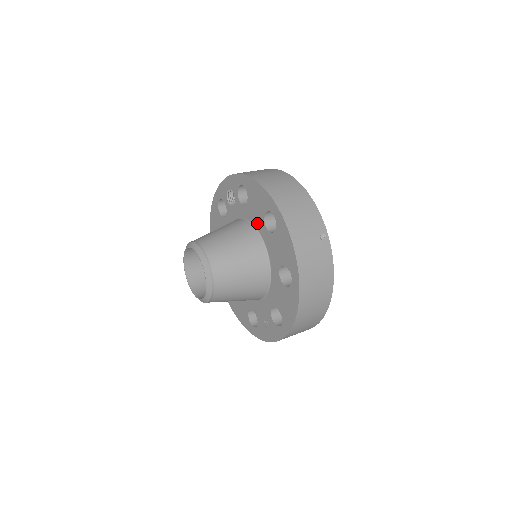
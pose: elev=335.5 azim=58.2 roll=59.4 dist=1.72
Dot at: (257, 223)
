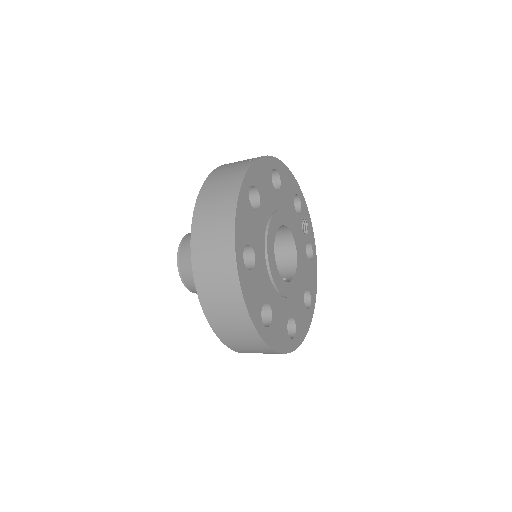
Dot at: occluded
